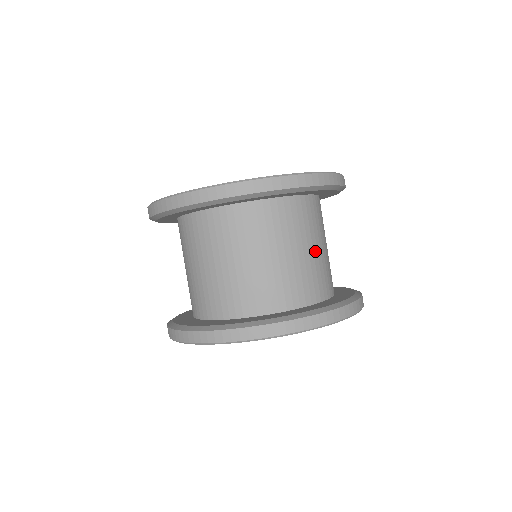
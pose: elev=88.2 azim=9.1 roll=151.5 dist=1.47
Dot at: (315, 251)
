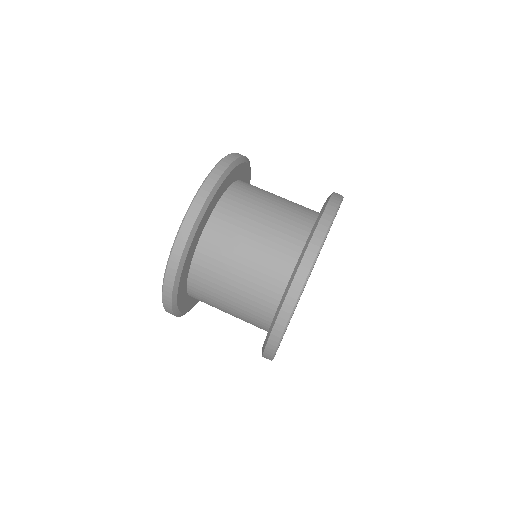
Dot at: (276, 204)
